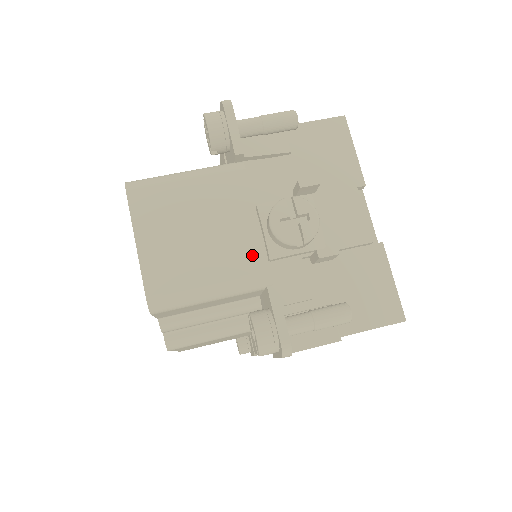
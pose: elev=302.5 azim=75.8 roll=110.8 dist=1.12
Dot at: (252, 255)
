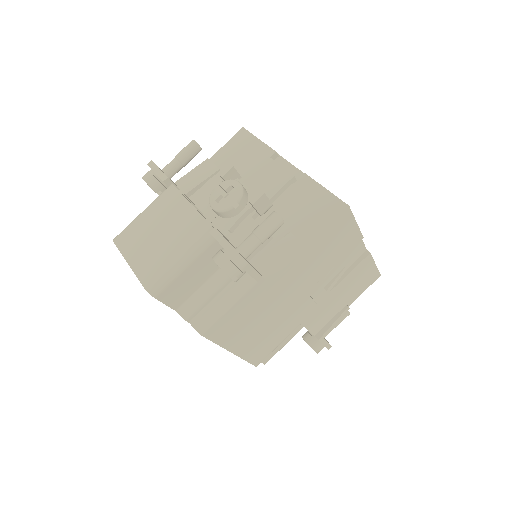
Dot at: (195, 224)
